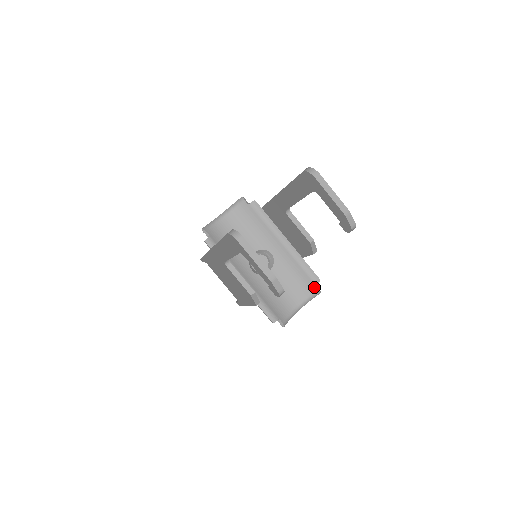
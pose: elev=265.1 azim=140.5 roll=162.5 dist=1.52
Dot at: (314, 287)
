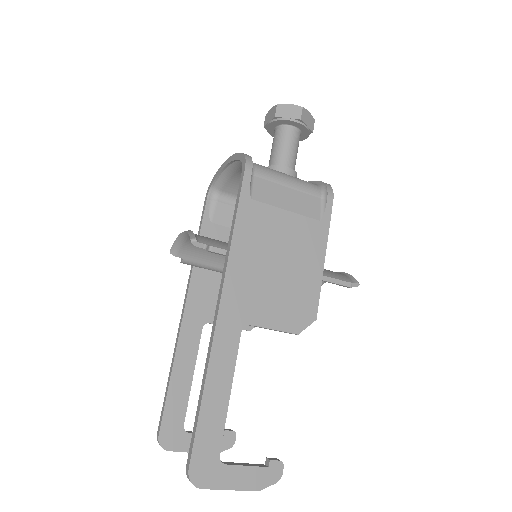
Dot at: occluded
